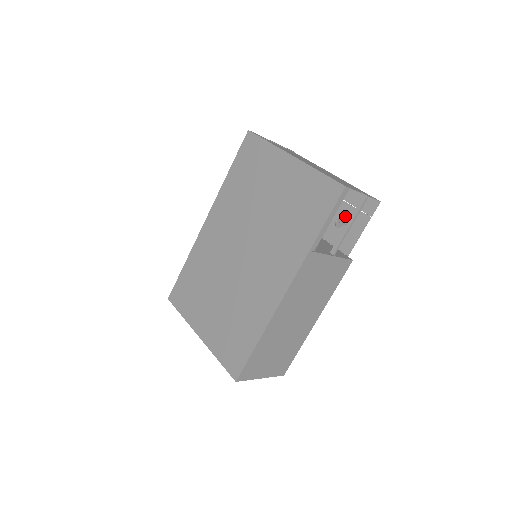
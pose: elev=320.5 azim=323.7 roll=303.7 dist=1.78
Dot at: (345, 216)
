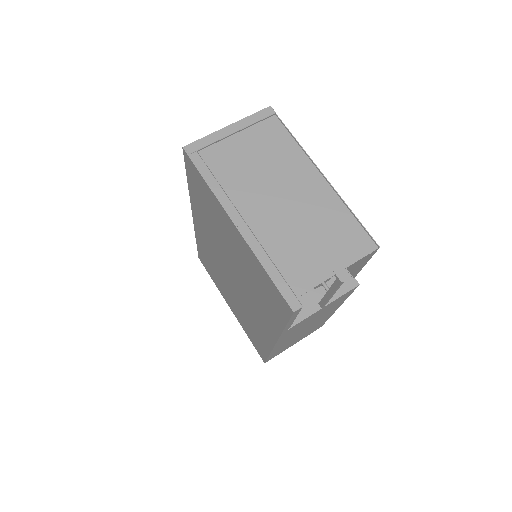
Dot at: occluded
